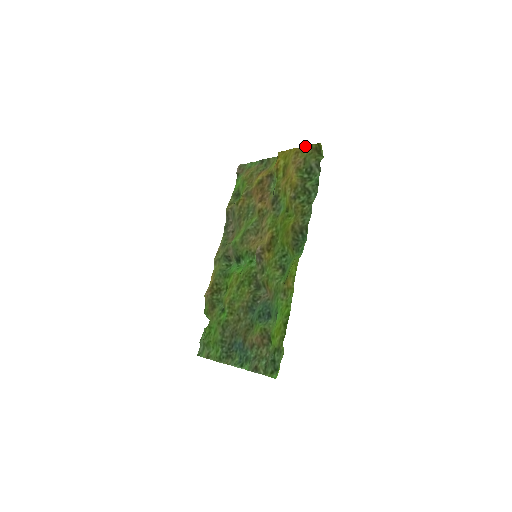
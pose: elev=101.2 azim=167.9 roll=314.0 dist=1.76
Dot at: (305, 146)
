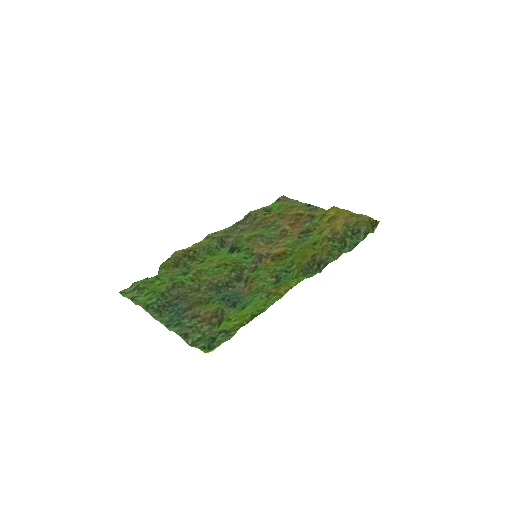
Dot at: (364, 215)
